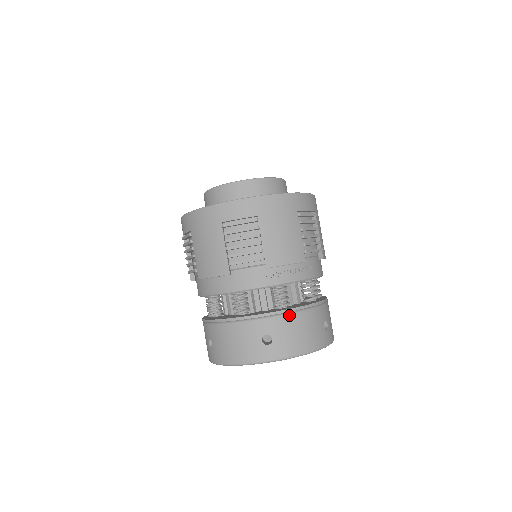
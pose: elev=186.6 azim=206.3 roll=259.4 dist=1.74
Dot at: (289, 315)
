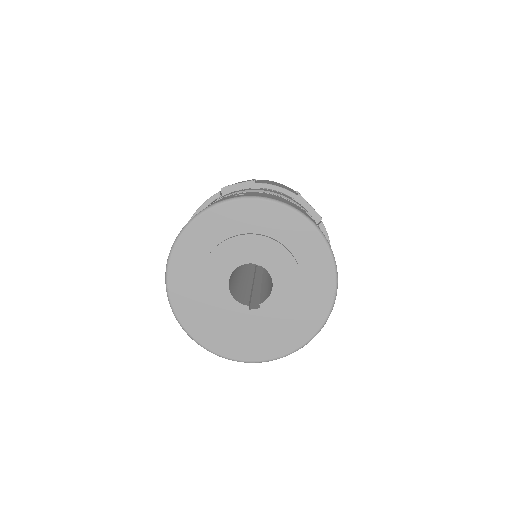
Dot at: occluded
